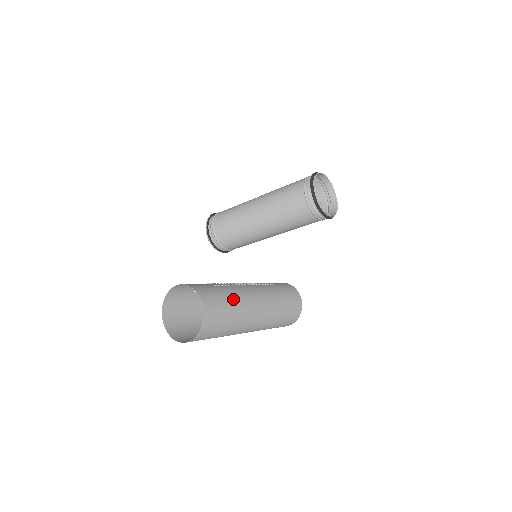
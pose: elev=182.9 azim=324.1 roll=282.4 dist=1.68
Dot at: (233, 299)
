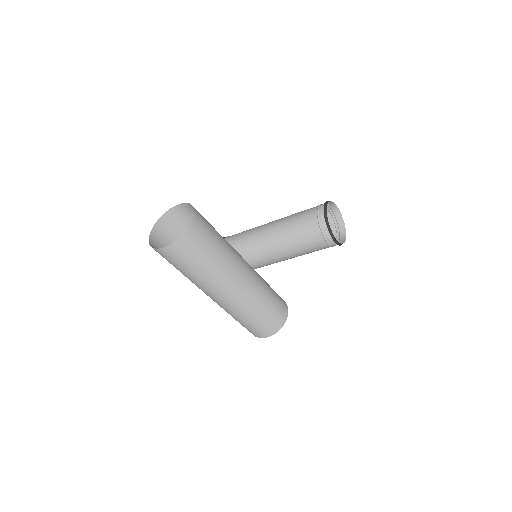
Dot at: (223, 241)
